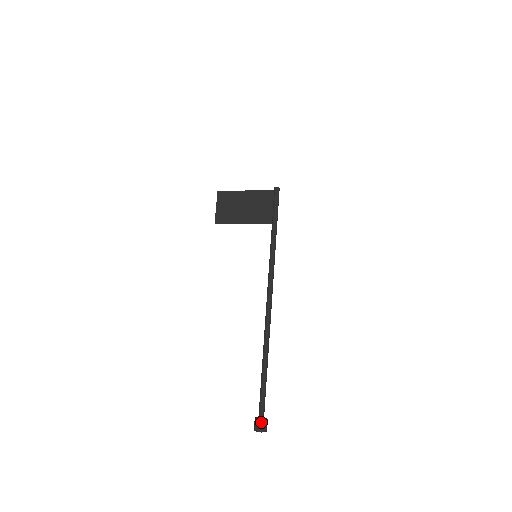
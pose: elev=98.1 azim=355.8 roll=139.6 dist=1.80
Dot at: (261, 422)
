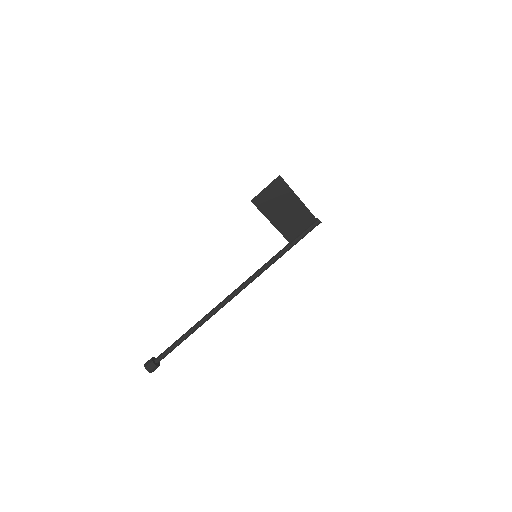
Dot at: (157, 367)
